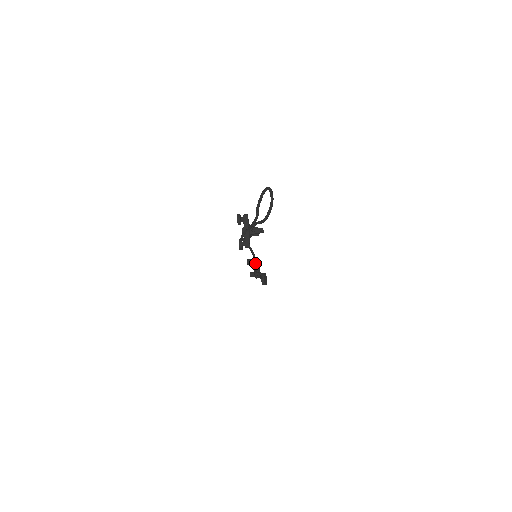
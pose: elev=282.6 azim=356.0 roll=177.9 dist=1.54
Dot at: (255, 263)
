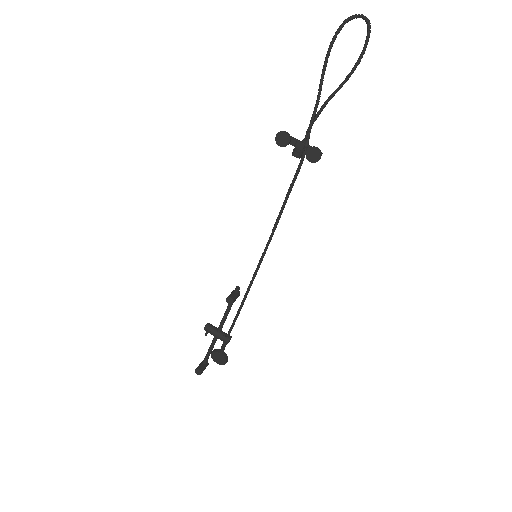
Dot at: (258, 269)
